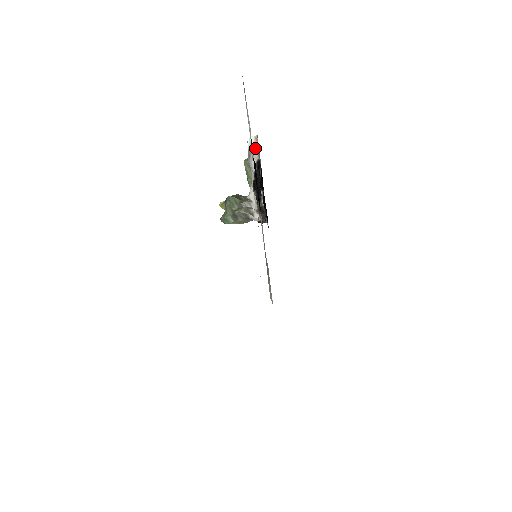
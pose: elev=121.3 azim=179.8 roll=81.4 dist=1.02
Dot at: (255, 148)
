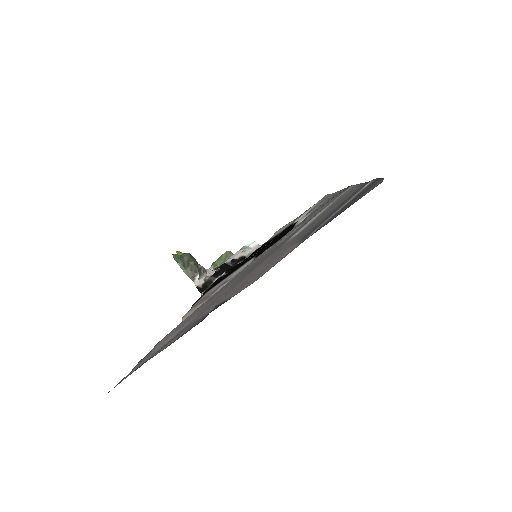
Dot at: (251, 249)
